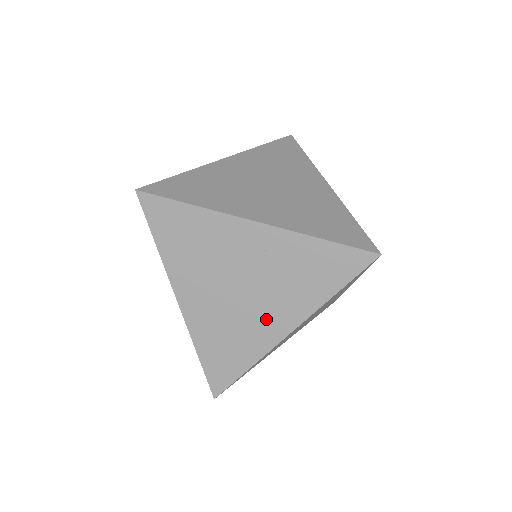
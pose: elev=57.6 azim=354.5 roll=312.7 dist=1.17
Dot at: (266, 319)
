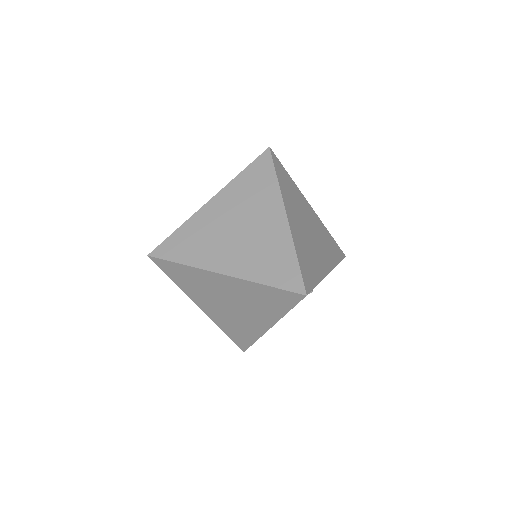
Dot at: (224, 254)
